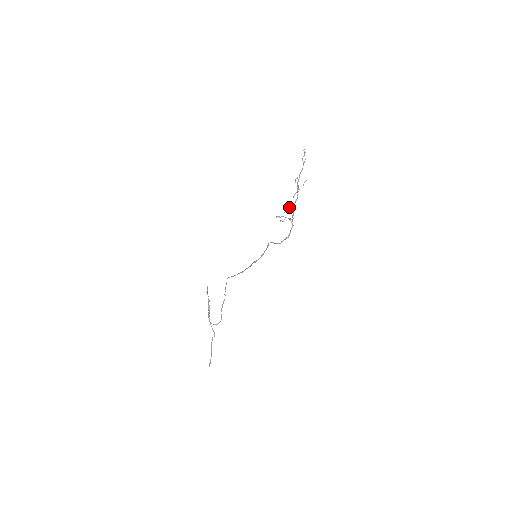
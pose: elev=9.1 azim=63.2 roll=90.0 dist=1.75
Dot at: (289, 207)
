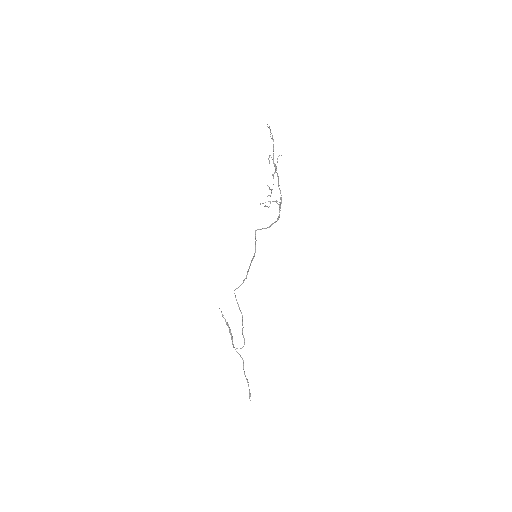
Dot at: (270, 189)
